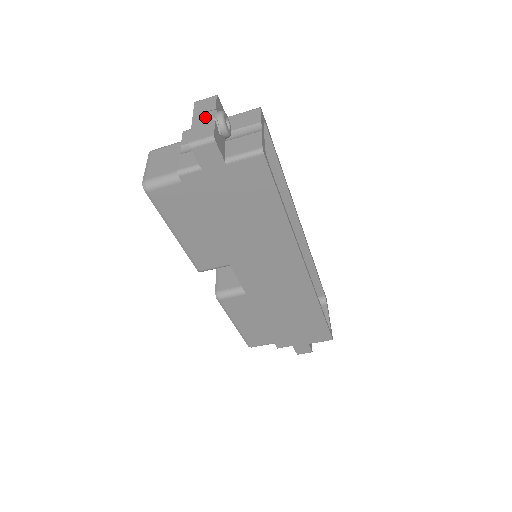
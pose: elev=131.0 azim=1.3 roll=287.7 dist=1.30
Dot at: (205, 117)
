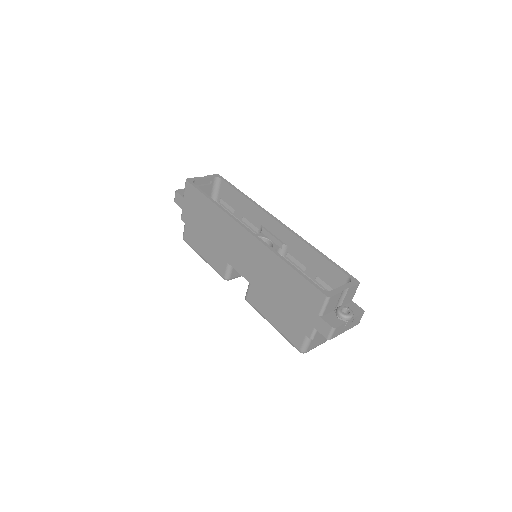
Dot at: occluded
